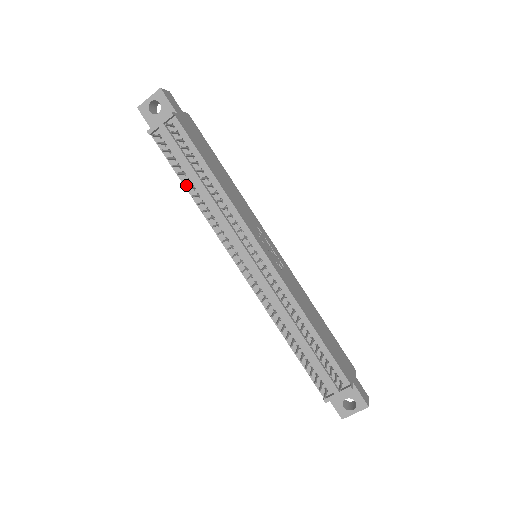
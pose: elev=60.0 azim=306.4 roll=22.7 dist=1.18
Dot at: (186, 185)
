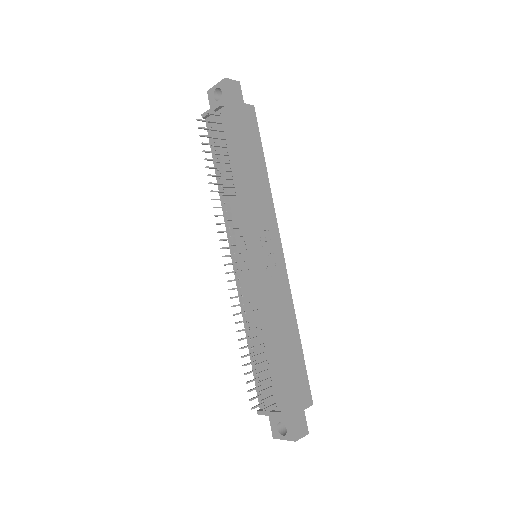
Dot at: (216, 171)
